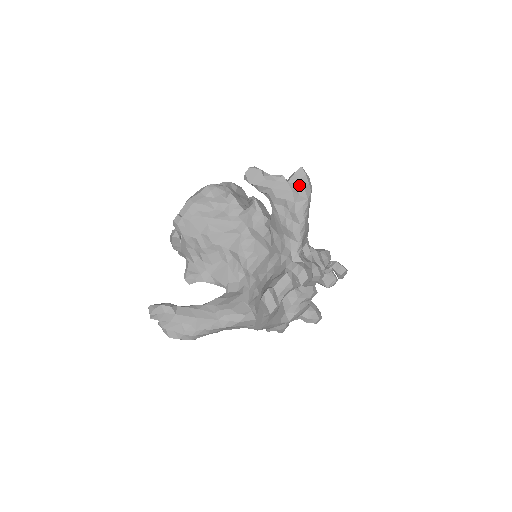
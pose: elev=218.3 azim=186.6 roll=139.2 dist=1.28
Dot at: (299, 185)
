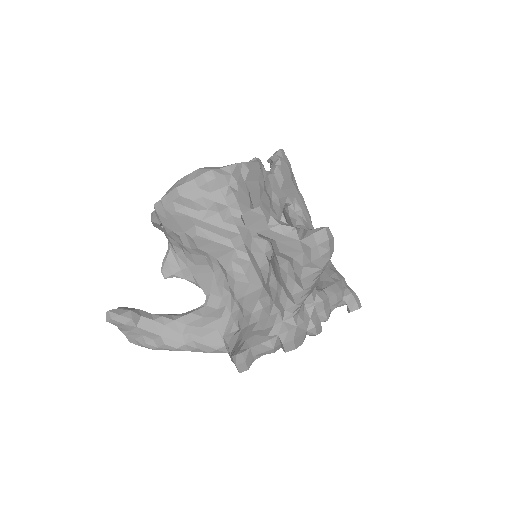
Dot at: (314, 251)
